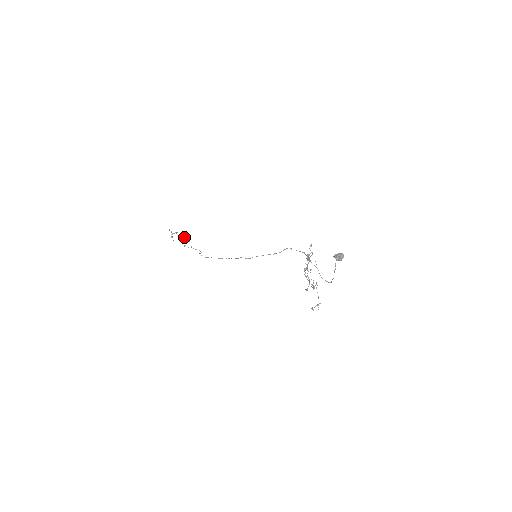
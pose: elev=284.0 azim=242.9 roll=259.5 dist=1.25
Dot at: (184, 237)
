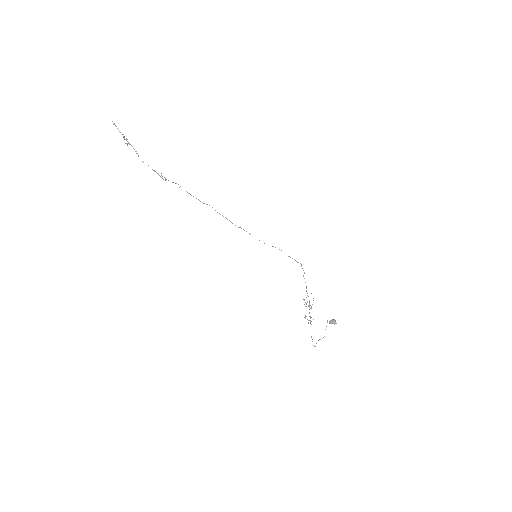
Dot at: occluded
